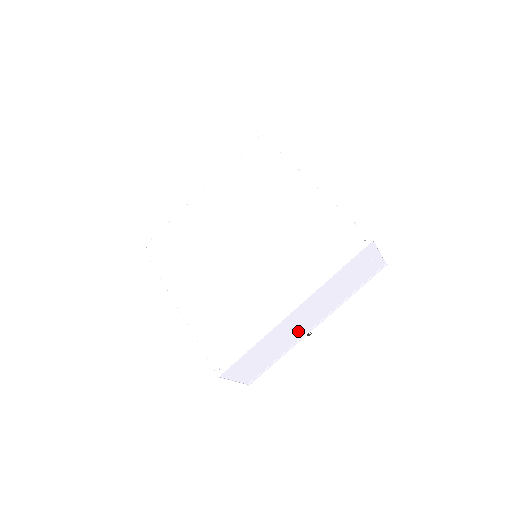
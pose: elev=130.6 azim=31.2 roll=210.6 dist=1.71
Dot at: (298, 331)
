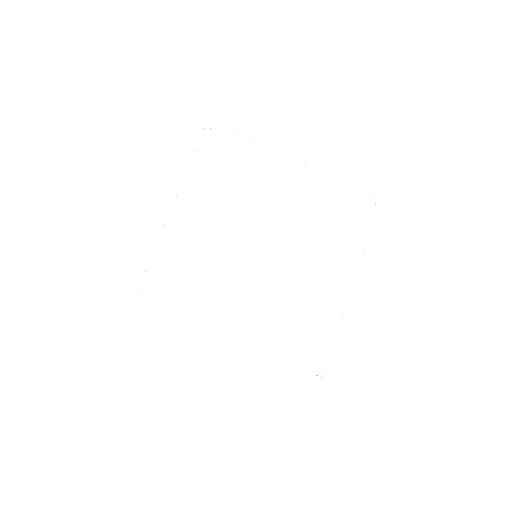
Dot at: occluded
